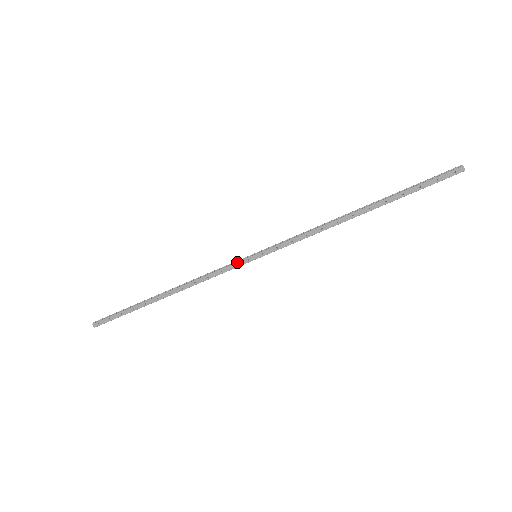
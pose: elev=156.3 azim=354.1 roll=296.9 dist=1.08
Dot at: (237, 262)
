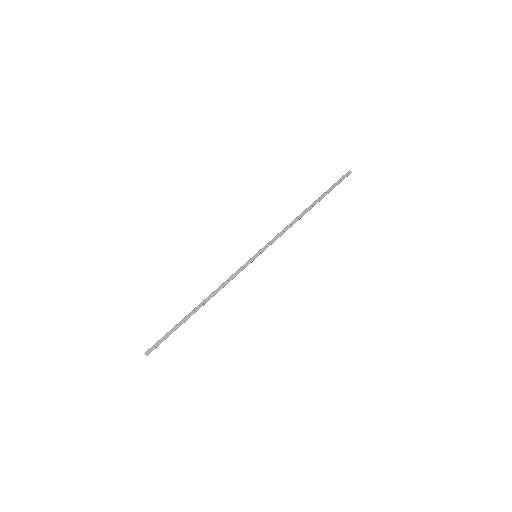
Dot at: (245, 263)
